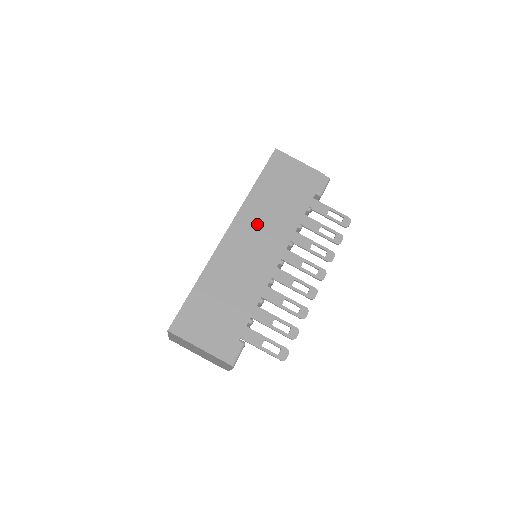
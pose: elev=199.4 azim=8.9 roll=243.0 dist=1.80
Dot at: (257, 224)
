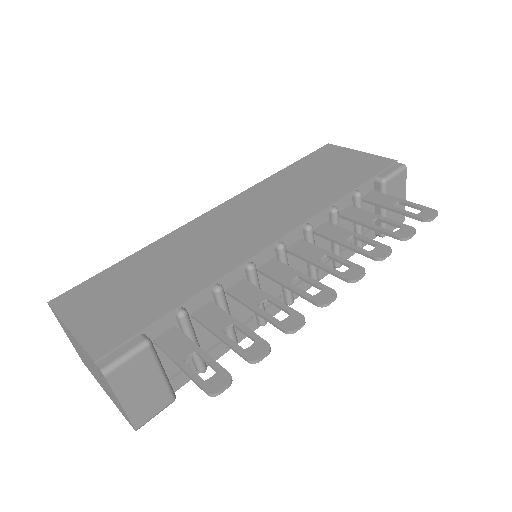
Dot at: (262, 203)
